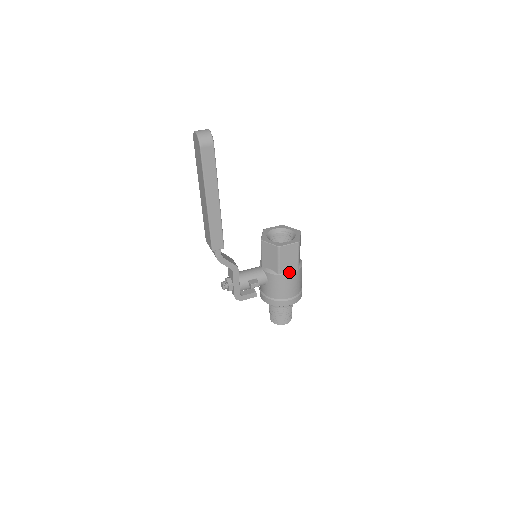
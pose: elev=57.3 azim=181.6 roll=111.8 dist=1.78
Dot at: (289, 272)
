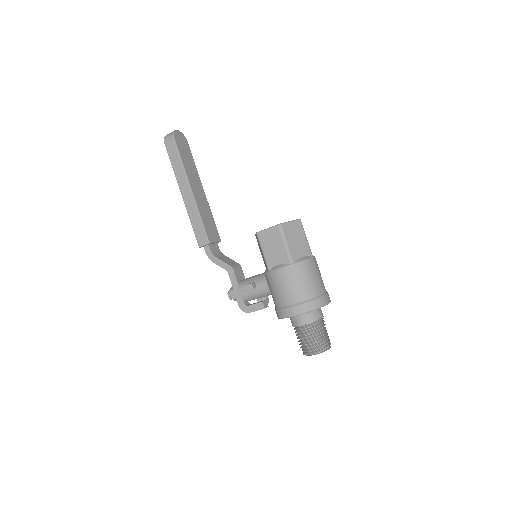
Dot at: (278, 266)
